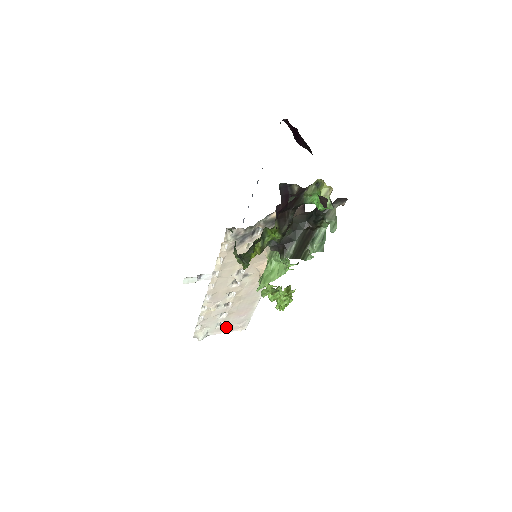
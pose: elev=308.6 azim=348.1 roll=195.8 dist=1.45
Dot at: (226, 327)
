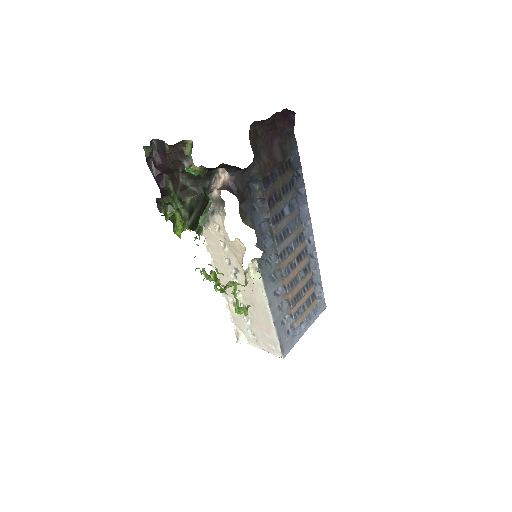
Dot at: (261, 342)
